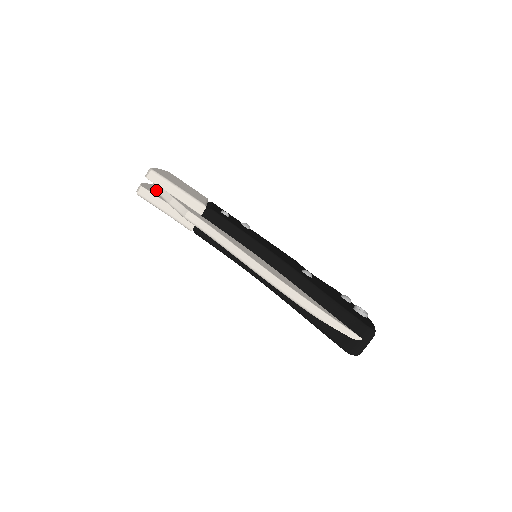
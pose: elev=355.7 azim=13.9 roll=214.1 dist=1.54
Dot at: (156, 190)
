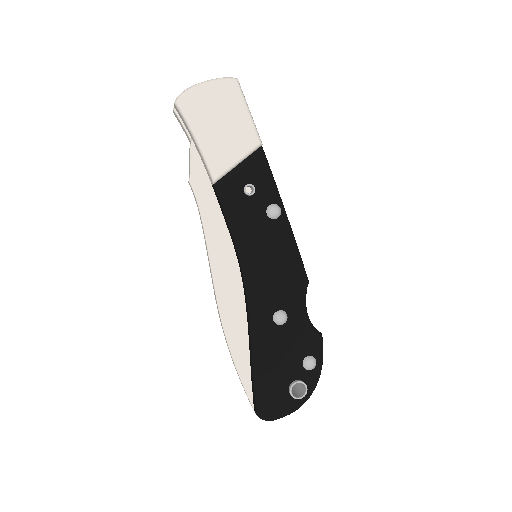
Dot at: occluded
